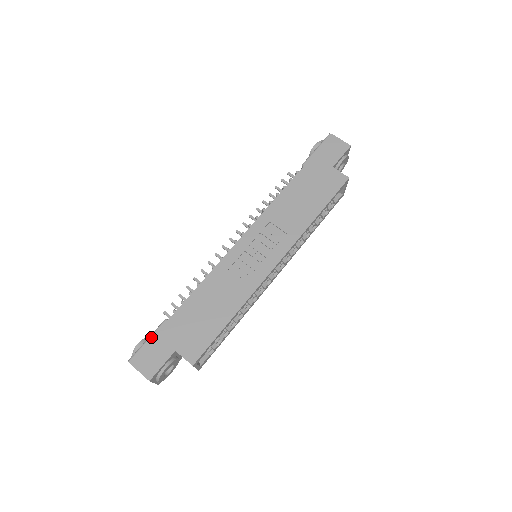
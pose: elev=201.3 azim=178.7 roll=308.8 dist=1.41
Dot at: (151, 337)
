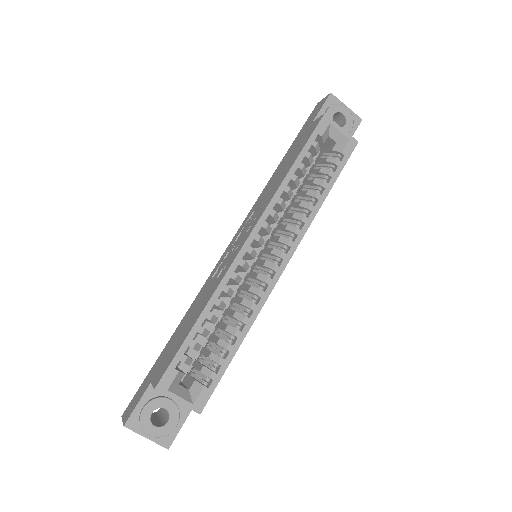
Dot at: (144, 381)
